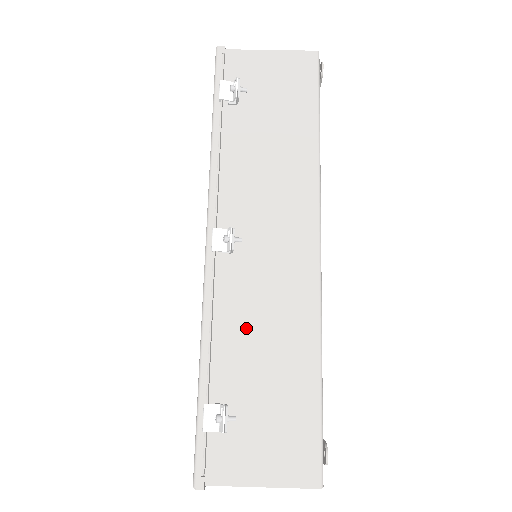
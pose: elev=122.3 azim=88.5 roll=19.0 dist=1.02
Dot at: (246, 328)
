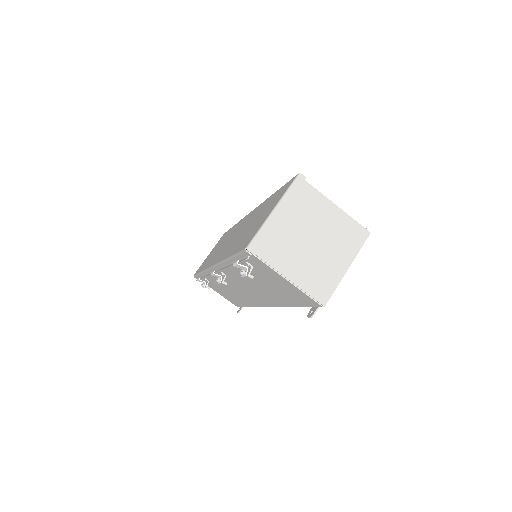
Dot at: (223, 284)
